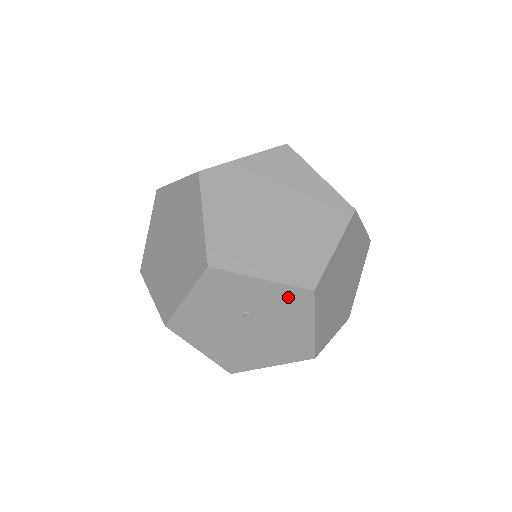
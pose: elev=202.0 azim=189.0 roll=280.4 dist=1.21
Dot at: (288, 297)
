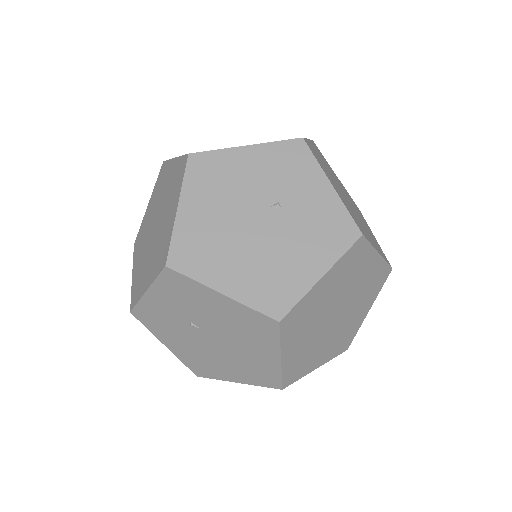
Dot at: (334, 221)
